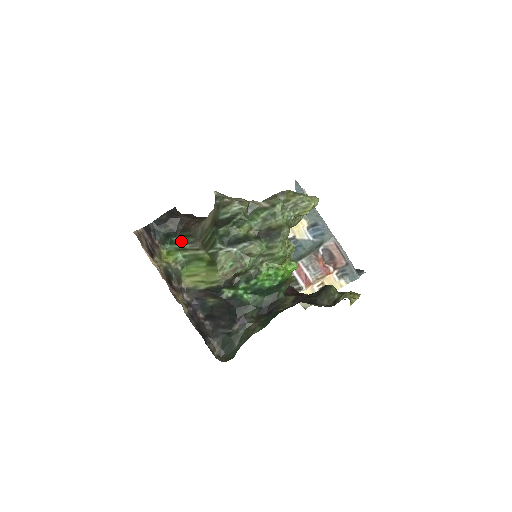
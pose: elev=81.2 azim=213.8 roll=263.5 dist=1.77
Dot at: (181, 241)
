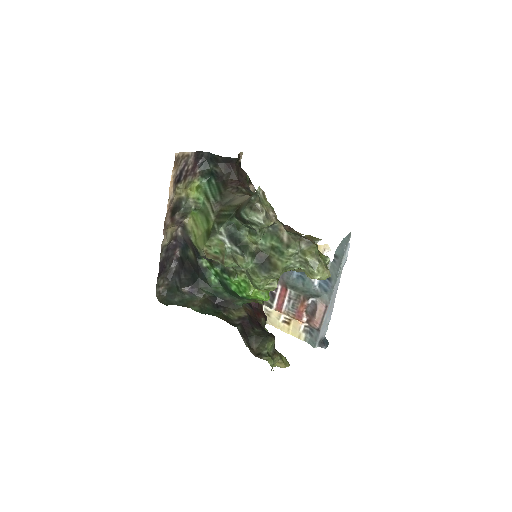
Dot at: (214, 189)
